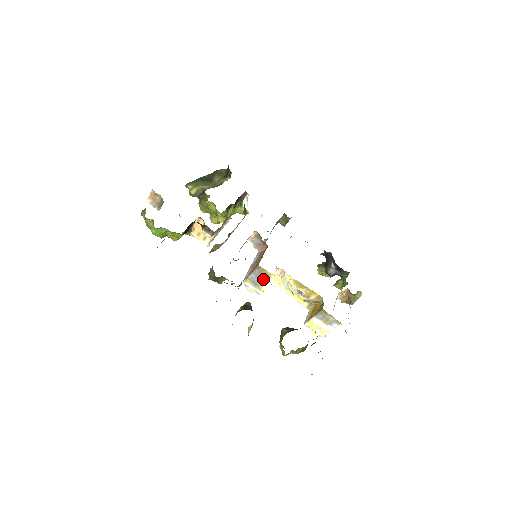
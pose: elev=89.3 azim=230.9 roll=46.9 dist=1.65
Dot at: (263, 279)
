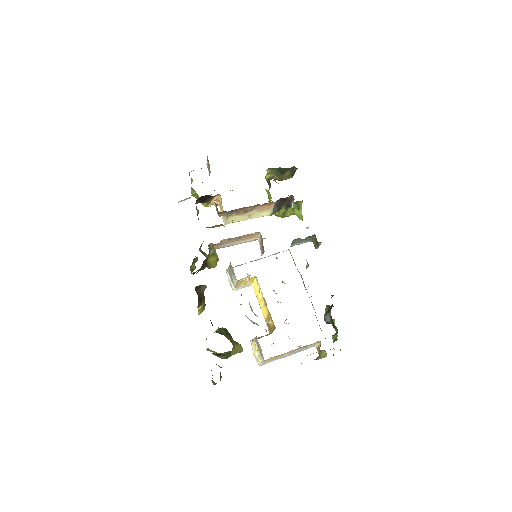
Dot at: (233, 276)
